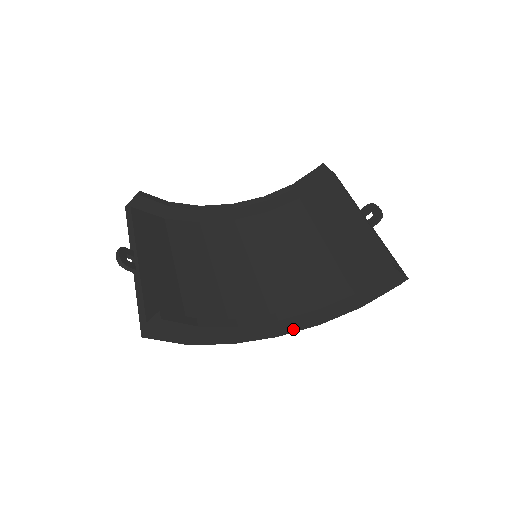
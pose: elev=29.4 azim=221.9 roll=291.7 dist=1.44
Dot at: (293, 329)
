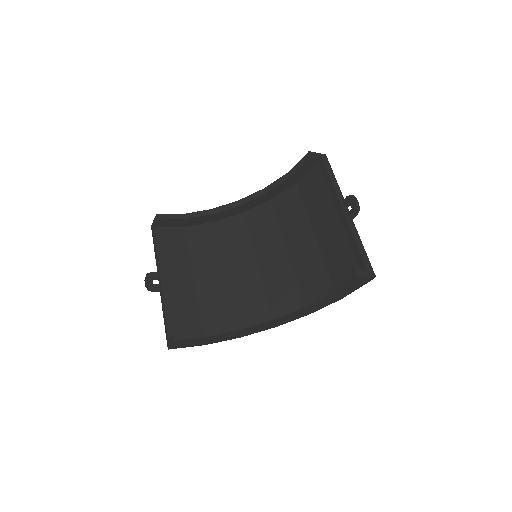
Dot at: (287, 321)
